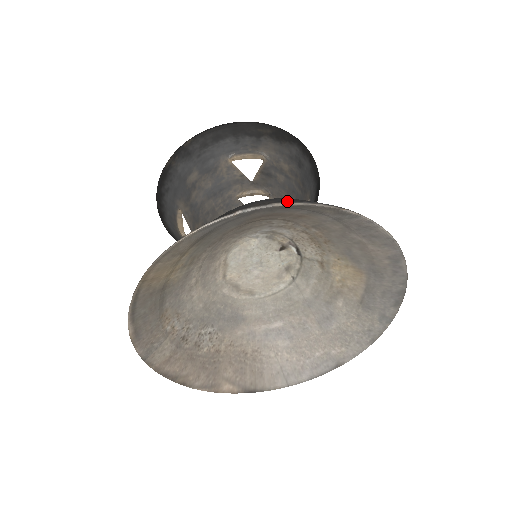
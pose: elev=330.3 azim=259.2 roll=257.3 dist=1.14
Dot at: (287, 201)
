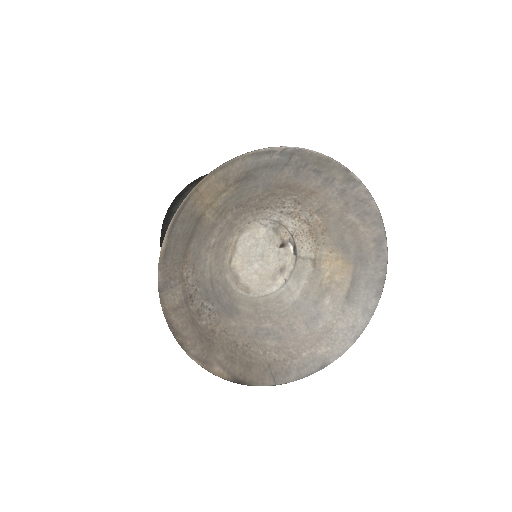
Dot at: (316, 153)
